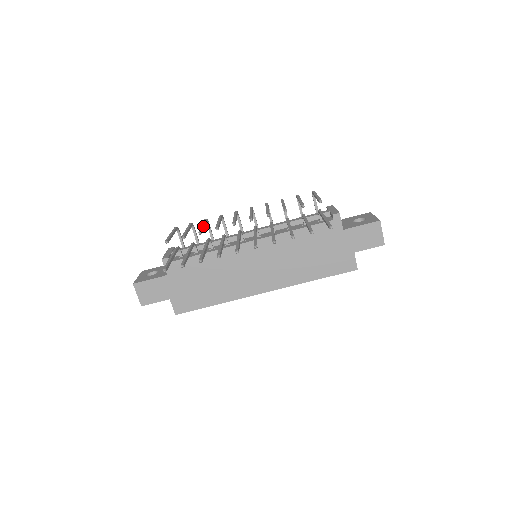
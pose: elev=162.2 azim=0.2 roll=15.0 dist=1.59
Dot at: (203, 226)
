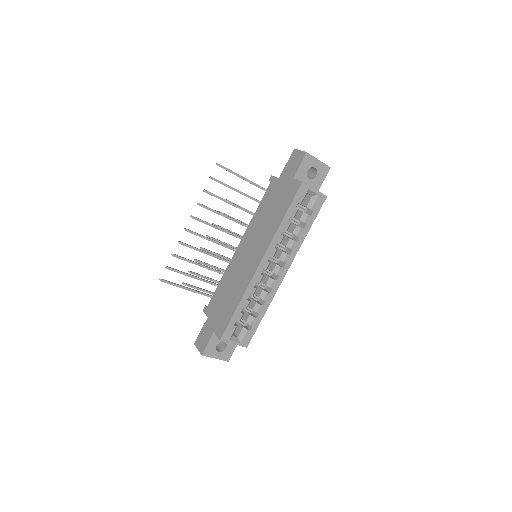
Dot at: (209, 264)
